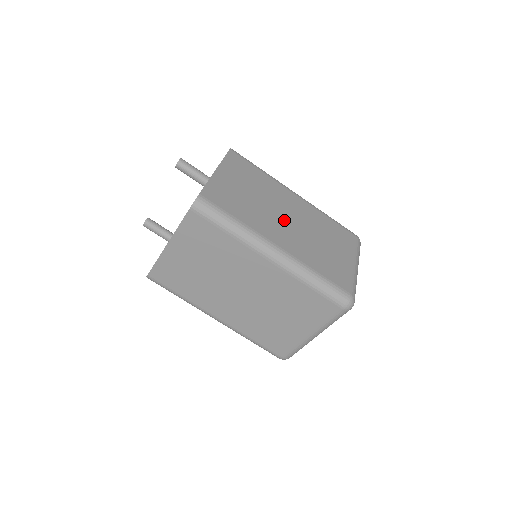
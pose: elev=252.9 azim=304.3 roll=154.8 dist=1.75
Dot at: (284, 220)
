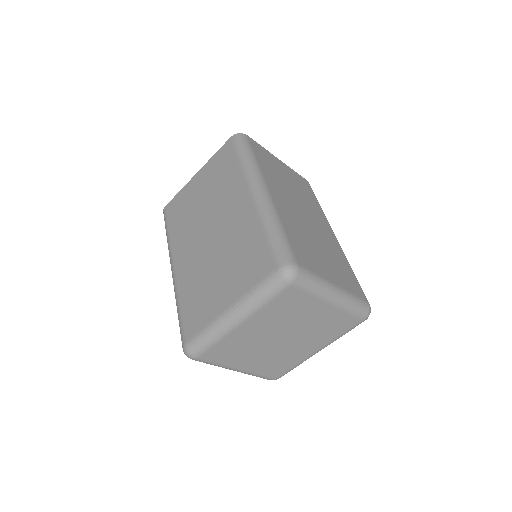
Dot at: (299, 209)
